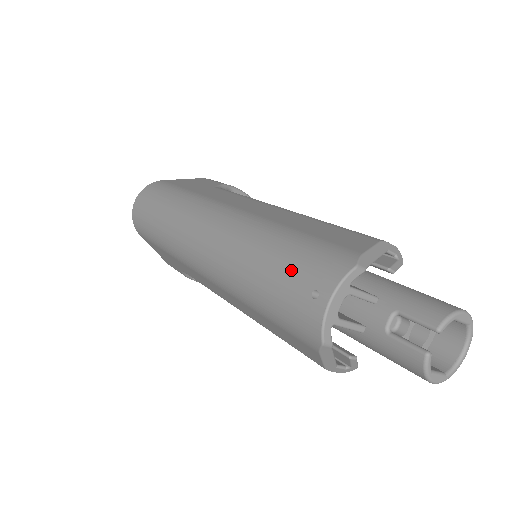
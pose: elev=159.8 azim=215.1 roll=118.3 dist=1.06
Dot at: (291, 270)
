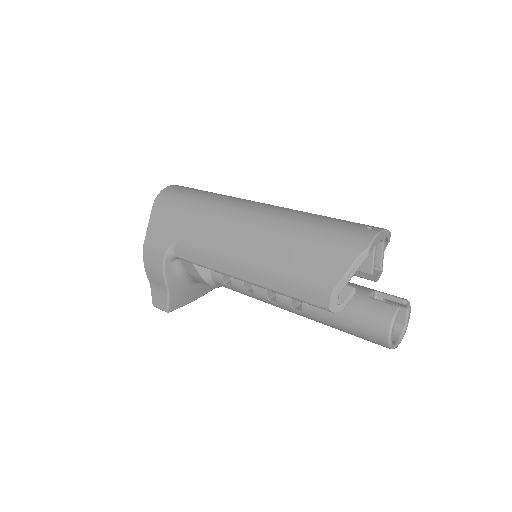
Dot at: (348, 221)
